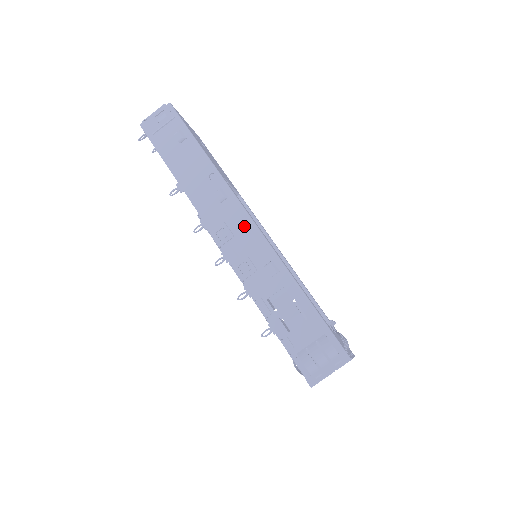
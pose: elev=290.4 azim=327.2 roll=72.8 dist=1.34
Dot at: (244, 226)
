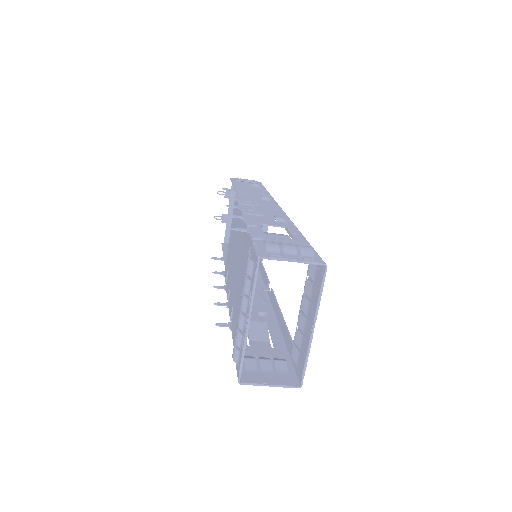
Dot at: (273, 208)
